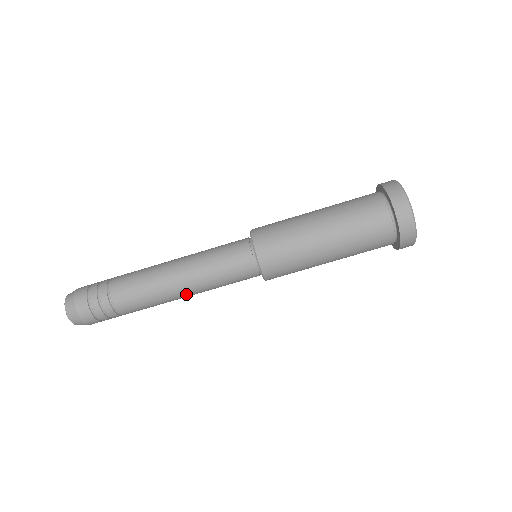
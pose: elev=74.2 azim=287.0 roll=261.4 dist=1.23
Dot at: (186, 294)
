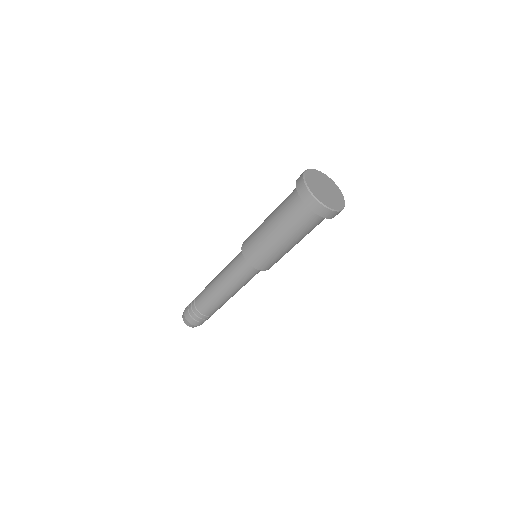
Dot at: occluded
